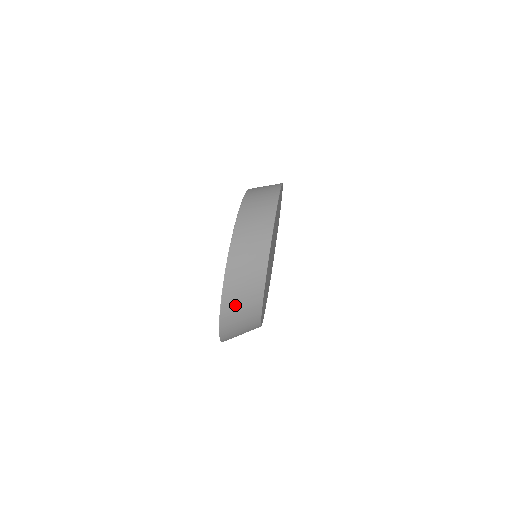
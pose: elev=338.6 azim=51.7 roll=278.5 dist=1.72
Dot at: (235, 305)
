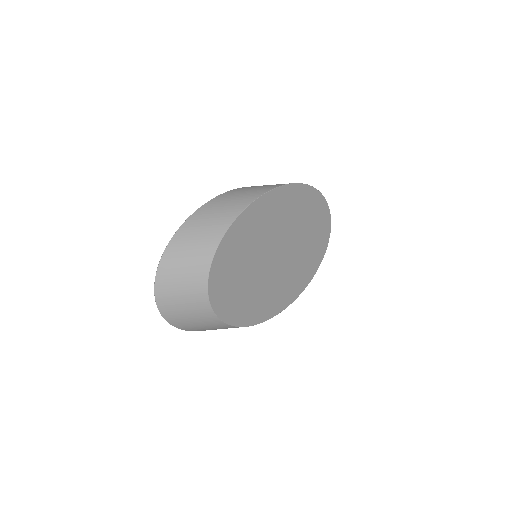
Dot at: (172, 291)
